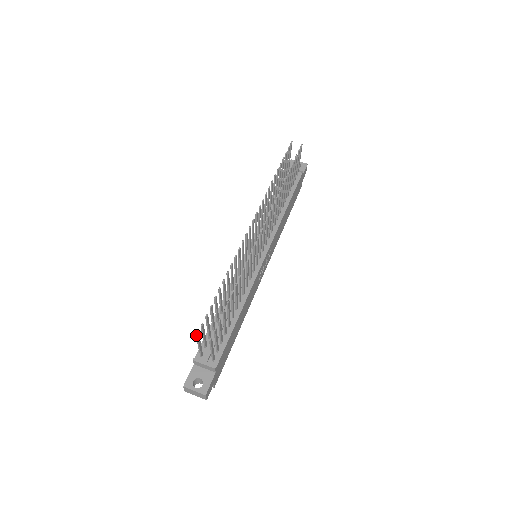
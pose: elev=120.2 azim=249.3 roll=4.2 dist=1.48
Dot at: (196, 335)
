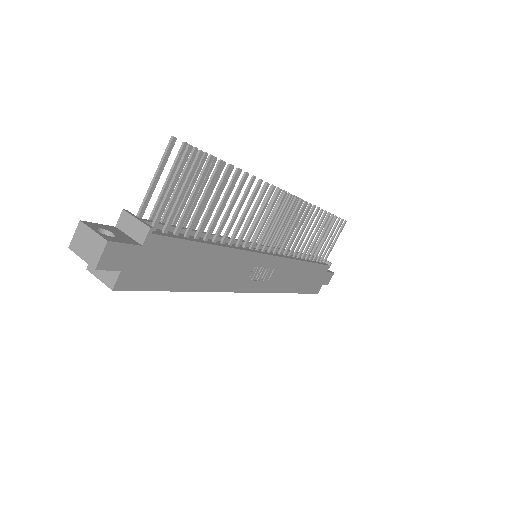
Dot at: (172, 136)
